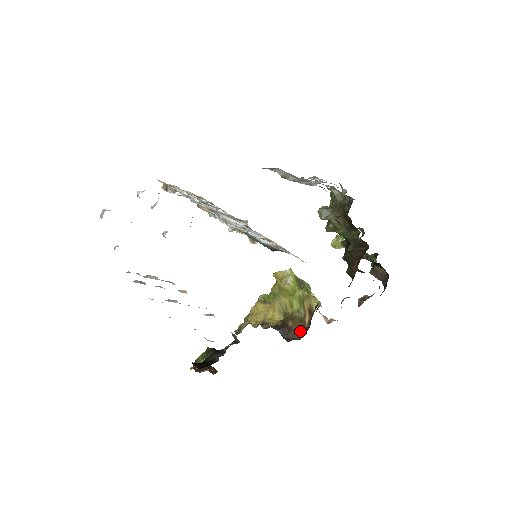
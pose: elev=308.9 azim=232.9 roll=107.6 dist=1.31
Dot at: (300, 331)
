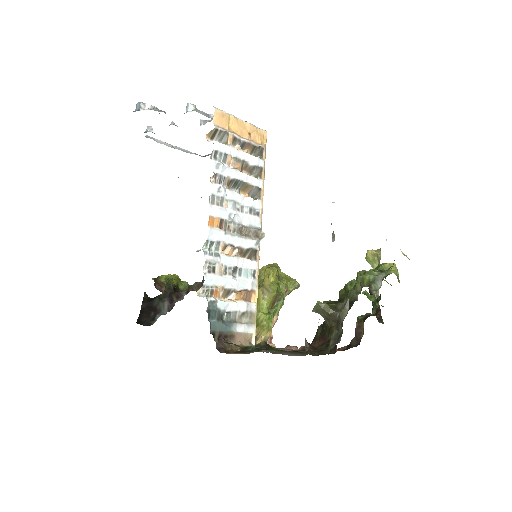
Dot at: occluded
